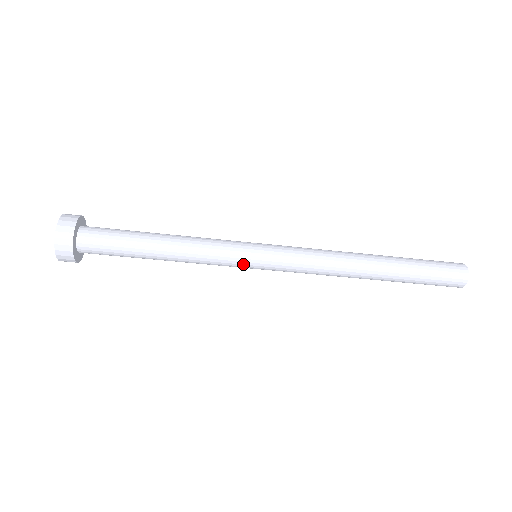
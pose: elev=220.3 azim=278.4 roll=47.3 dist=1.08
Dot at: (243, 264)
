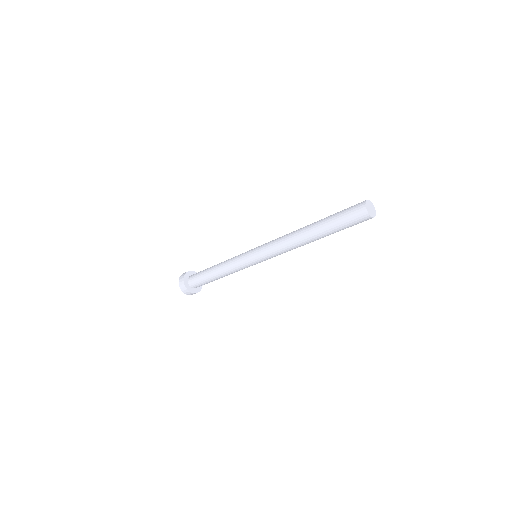
Dot at: occluded
